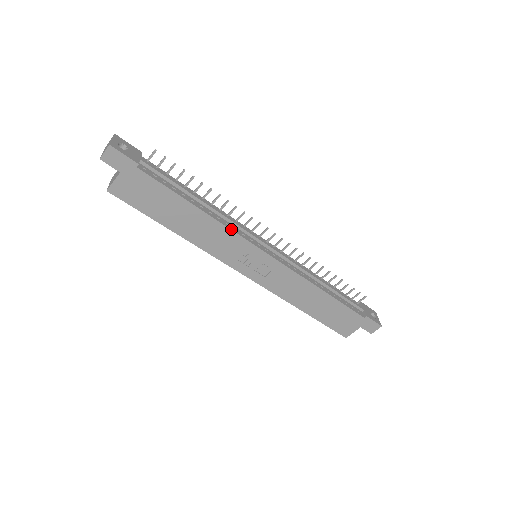
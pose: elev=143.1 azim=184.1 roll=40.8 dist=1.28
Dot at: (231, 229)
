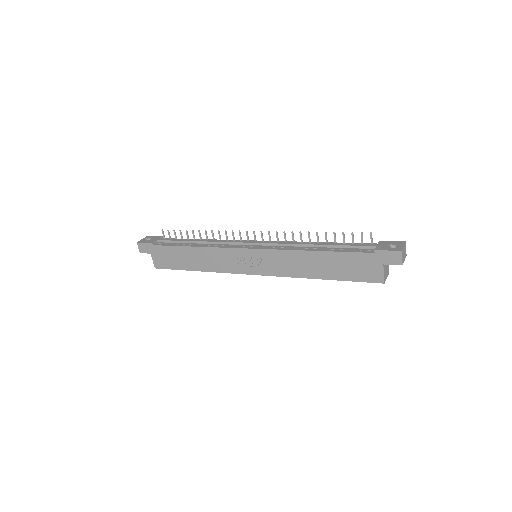
Dot at: (217, 247)
